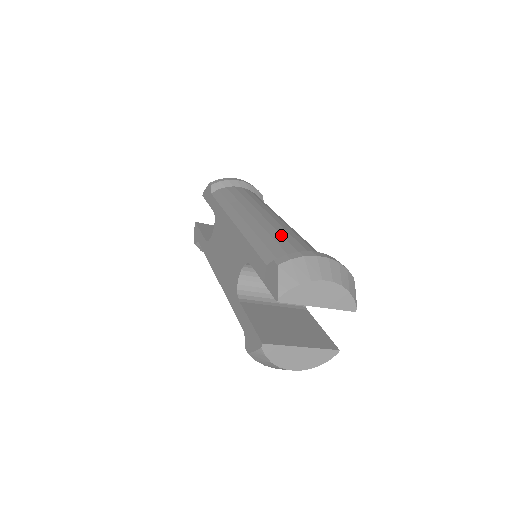
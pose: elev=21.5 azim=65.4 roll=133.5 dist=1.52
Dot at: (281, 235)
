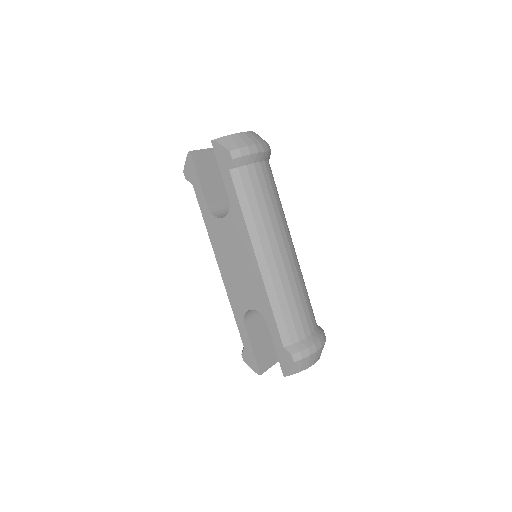
Dot at: (295, 305)
